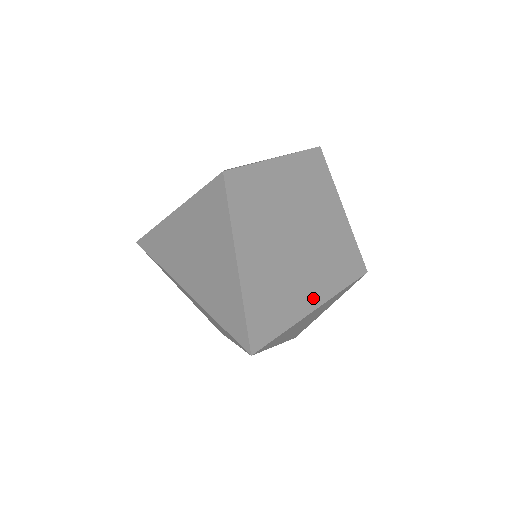
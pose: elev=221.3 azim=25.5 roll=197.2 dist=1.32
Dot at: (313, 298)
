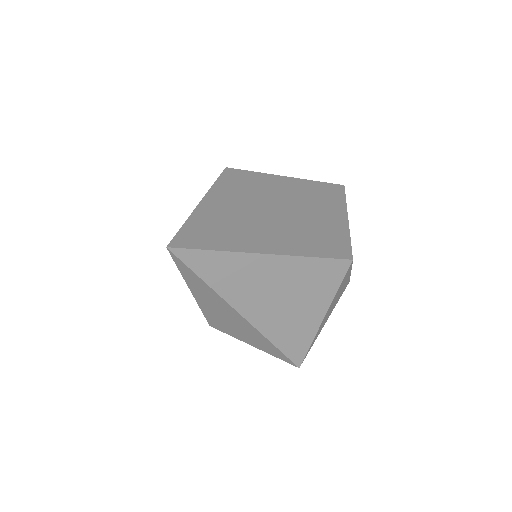
Dot at: (266, 247)
